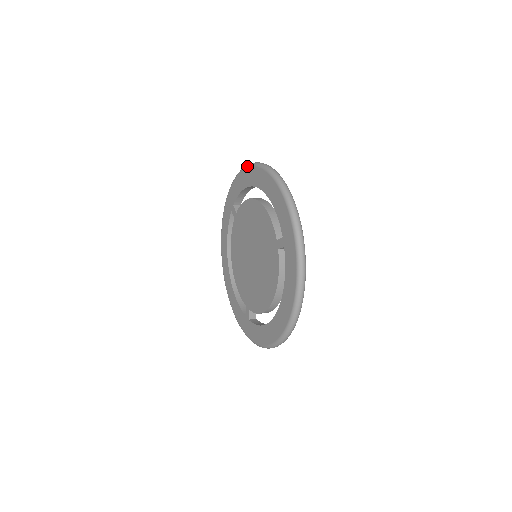
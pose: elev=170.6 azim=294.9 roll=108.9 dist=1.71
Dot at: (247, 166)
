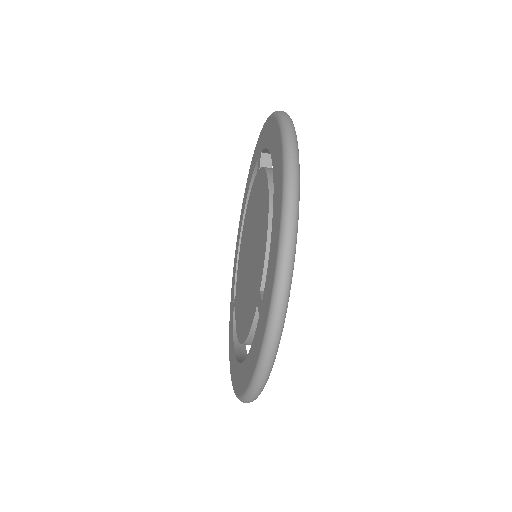
Dot at: occluded
